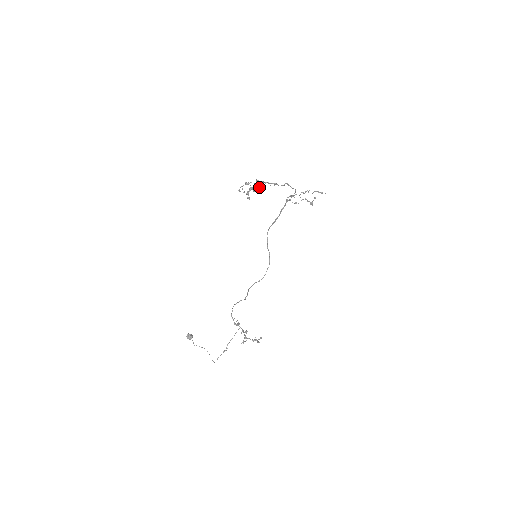
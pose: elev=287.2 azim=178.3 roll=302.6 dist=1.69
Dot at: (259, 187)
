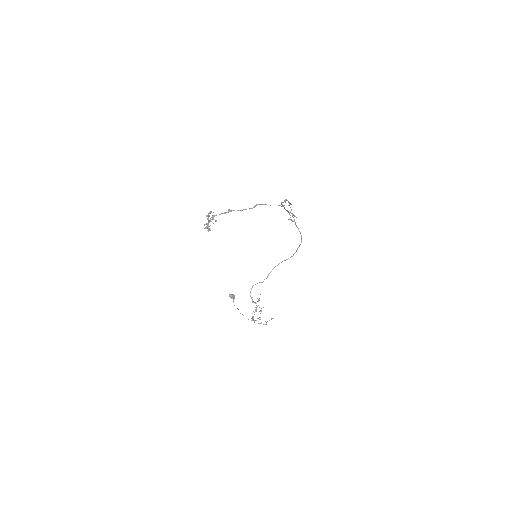
Dot at: (229, 210)
